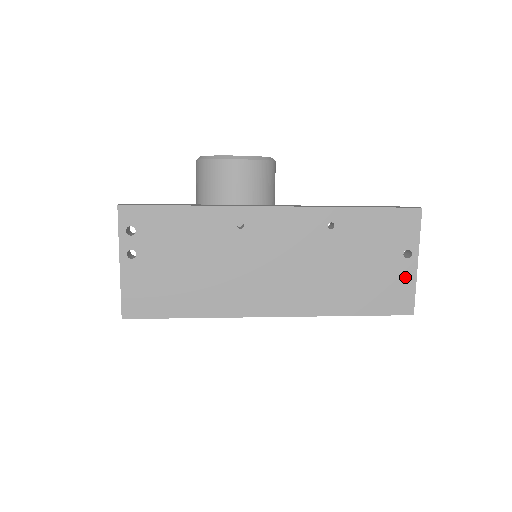
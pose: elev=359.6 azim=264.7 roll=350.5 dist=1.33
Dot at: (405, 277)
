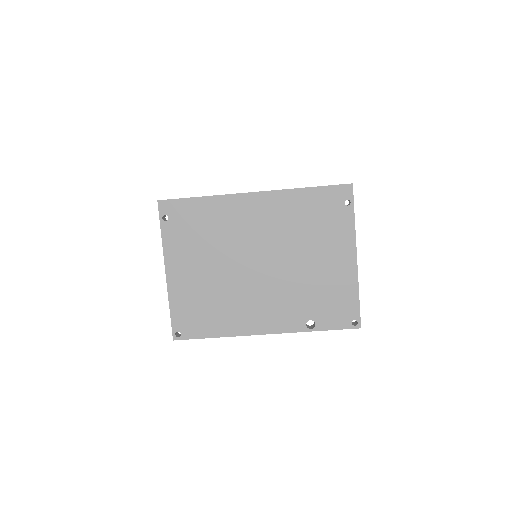
Dot at: occluded
